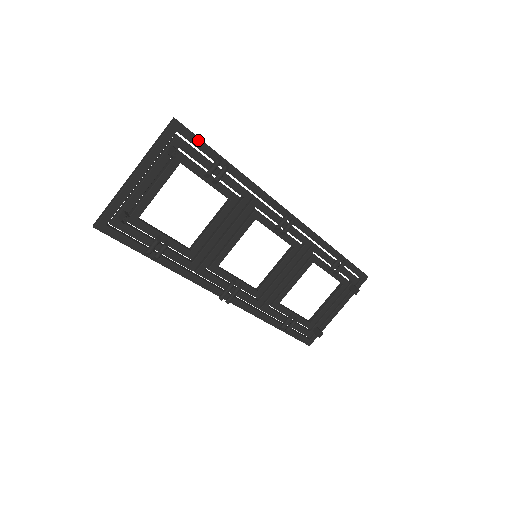
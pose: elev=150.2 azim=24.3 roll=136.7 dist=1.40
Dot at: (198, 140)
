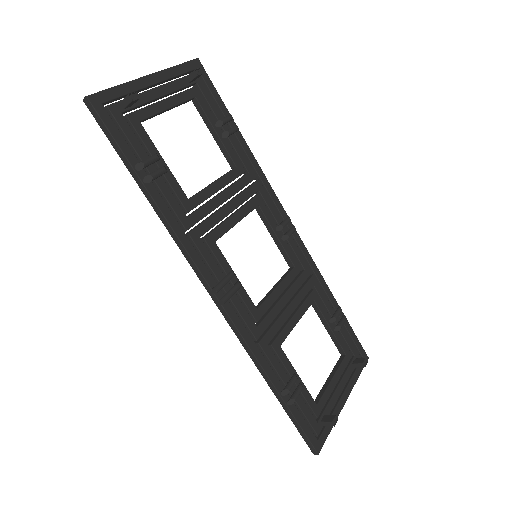
Dot at: (214, 89)
